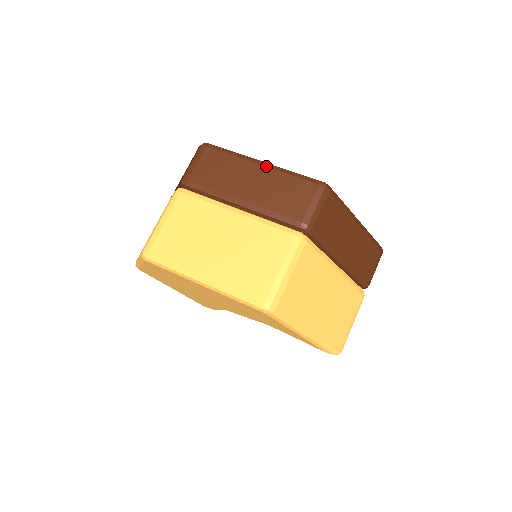
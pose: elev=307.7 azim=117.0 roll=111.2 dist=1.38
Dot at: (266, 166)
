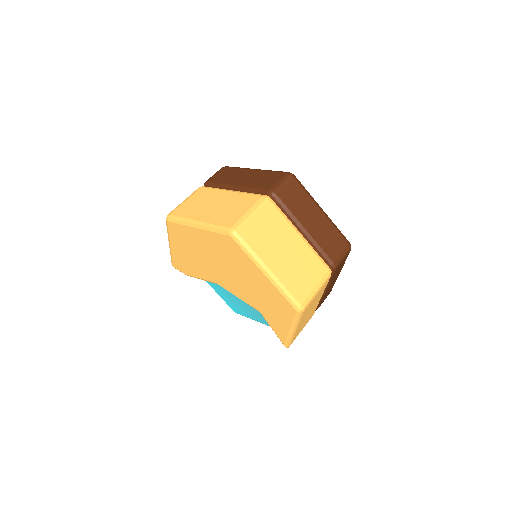
Dot at: (325, 214)
